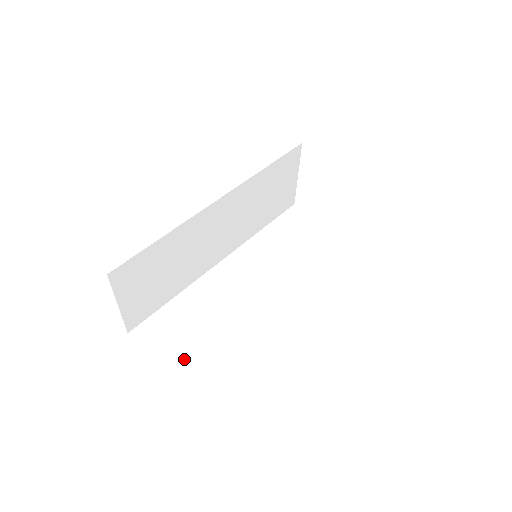
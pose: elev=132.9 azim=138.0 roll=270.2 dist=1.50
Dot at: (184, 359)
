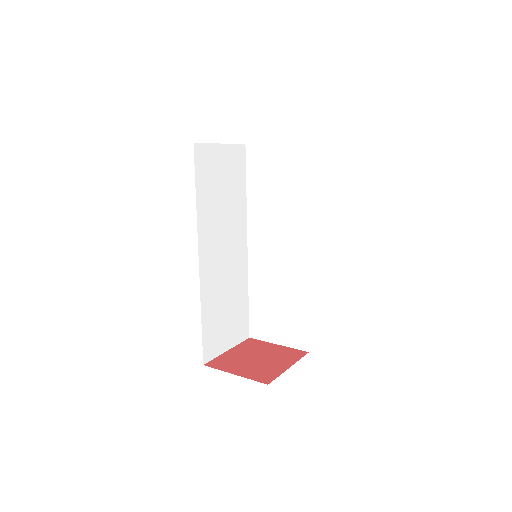
Dot at: (233, 334)
